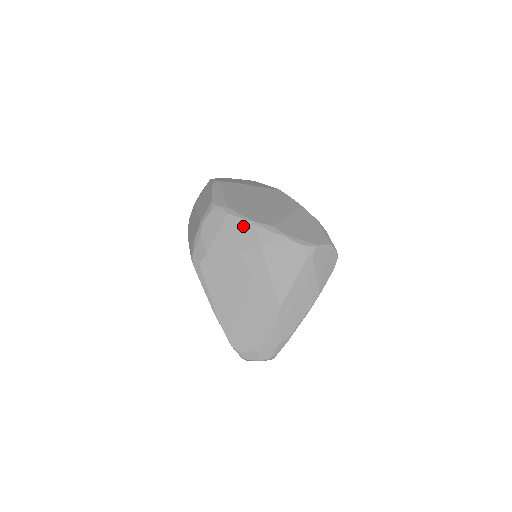
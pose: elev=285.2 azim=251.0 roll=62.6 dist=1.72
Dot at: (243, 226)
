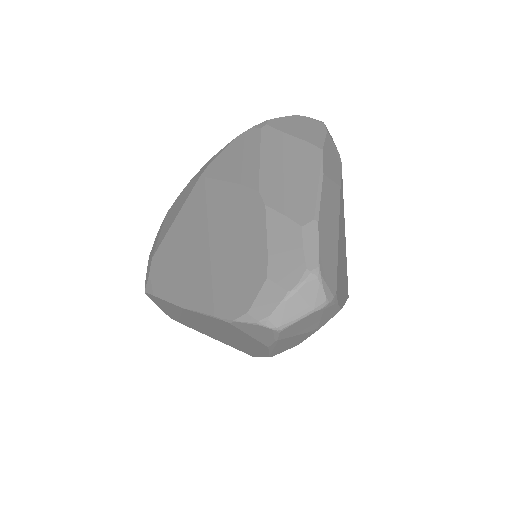
Dot at: (181, 196)
